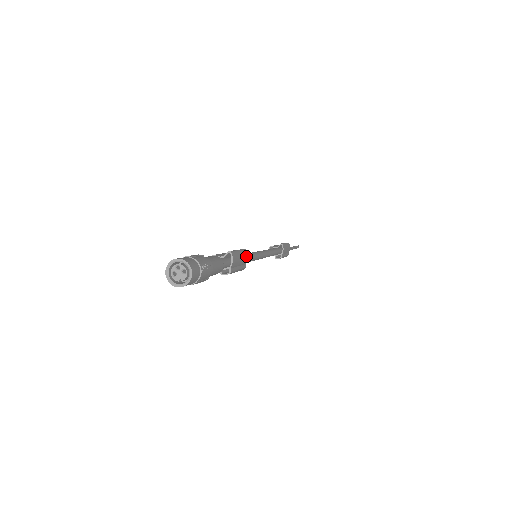
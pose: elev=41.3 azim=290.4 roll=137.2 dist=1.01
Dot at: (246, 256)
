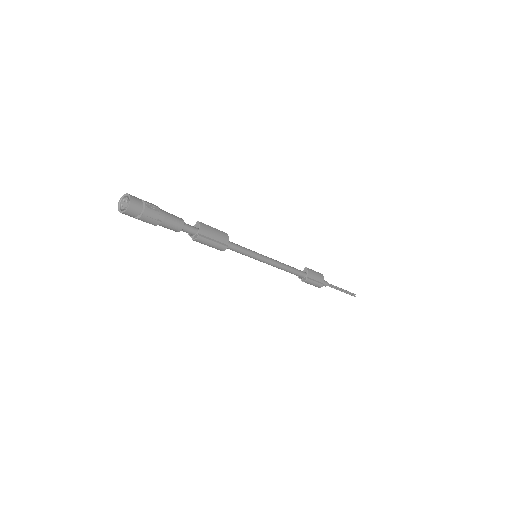
Dot at: (225, 237)
